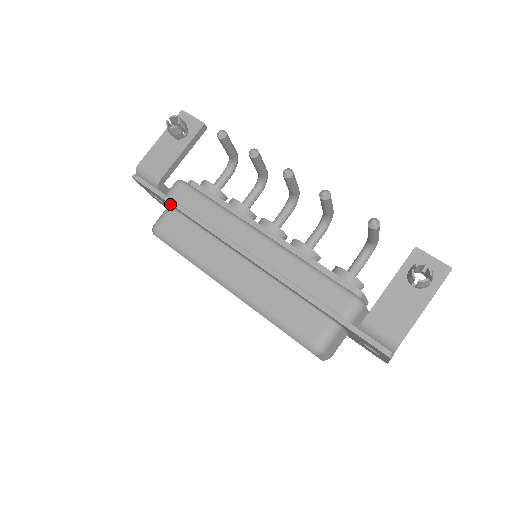
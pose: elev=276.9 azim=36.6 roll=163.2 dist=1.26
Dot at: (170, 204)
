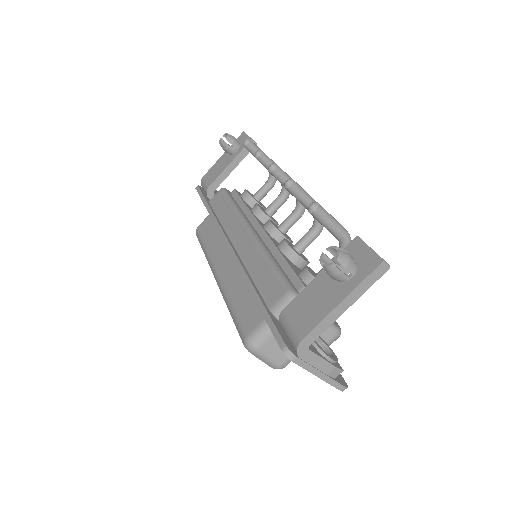
Dot at: occluded
